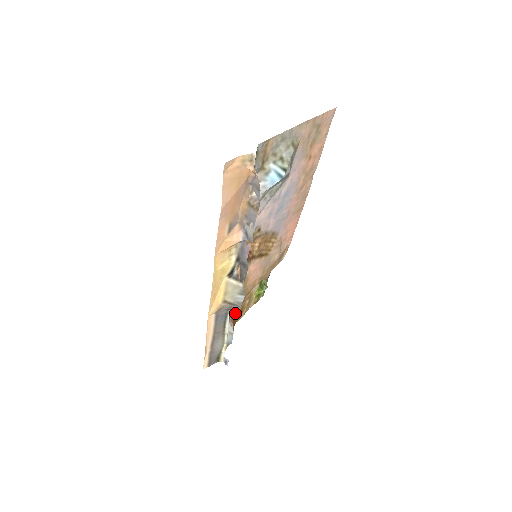
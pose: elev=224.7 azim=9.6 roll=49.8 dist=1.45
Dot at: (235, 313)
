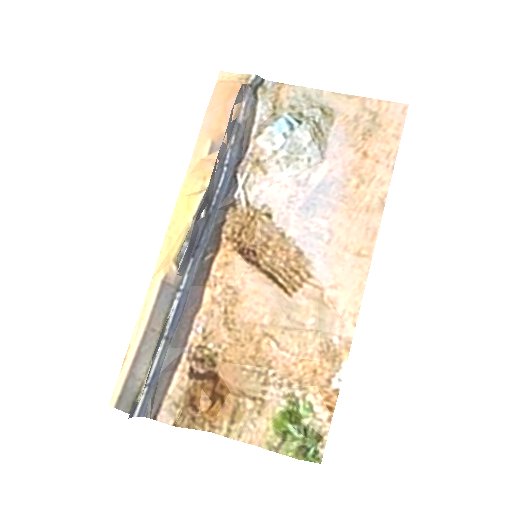
Dot at: (212, 383)
